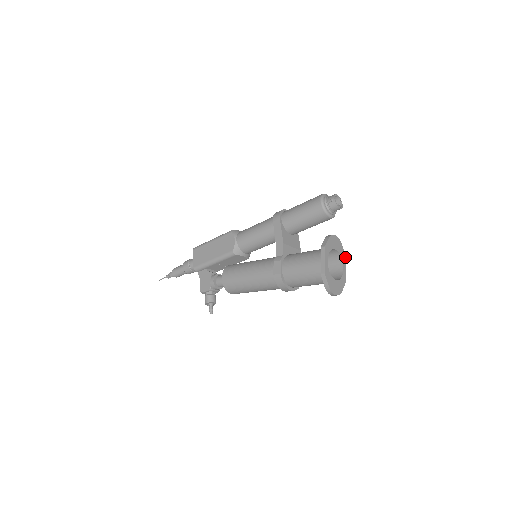
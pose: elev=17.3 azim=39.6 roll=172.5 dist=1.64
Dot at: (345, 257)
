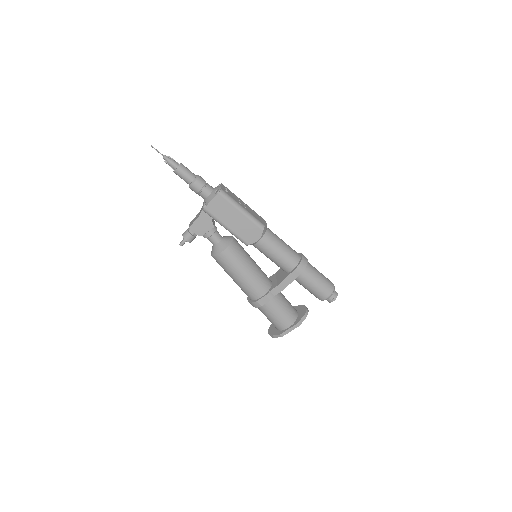
Dot at: occluded
